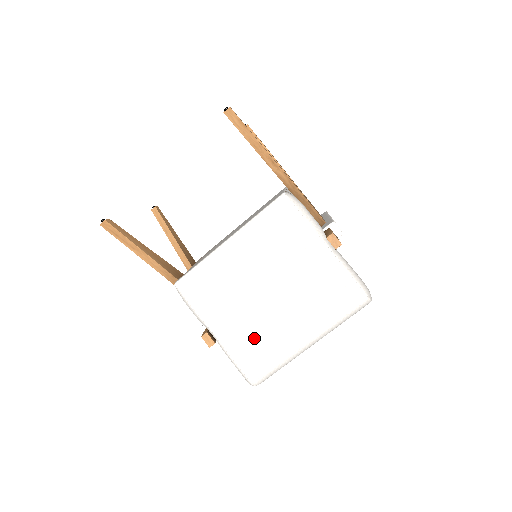
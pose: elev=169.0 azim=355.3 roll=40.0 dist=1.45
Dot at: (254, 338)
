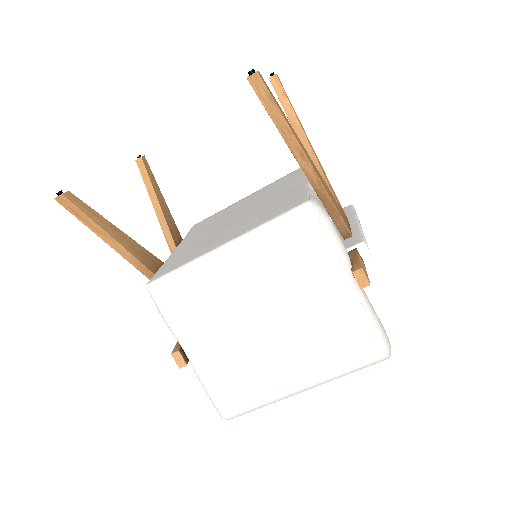
Dot at: (236, 370)
